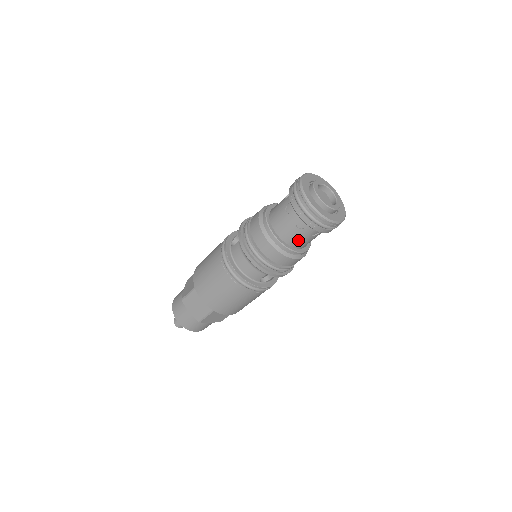
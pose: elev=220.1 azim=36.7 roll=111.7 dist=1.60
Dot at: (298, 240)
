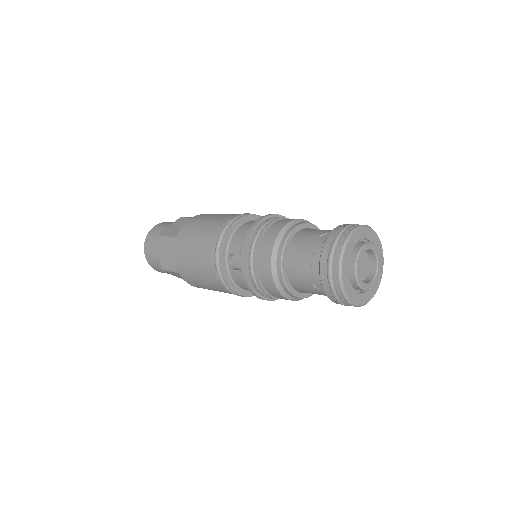
Dot at: occluded
